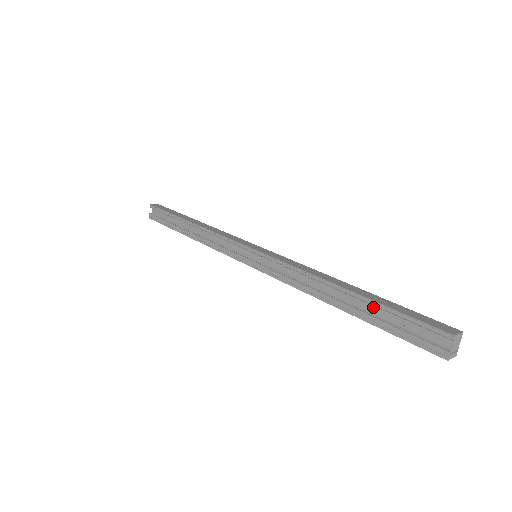
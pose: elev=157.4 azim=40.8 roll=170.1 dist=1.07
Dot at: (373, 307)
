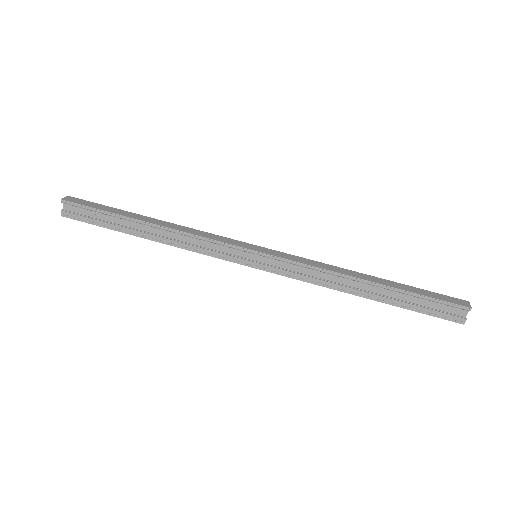
Dot at: (399, 294)
